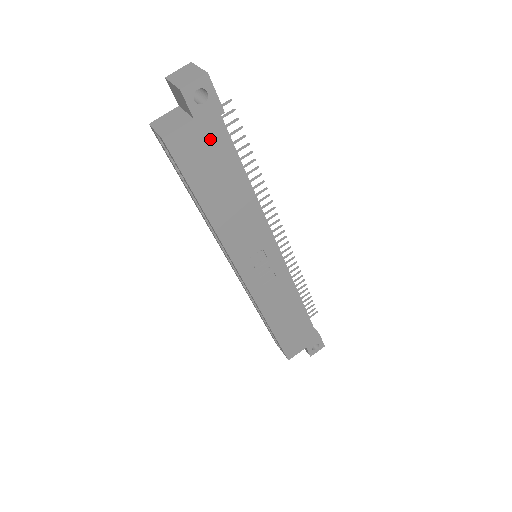
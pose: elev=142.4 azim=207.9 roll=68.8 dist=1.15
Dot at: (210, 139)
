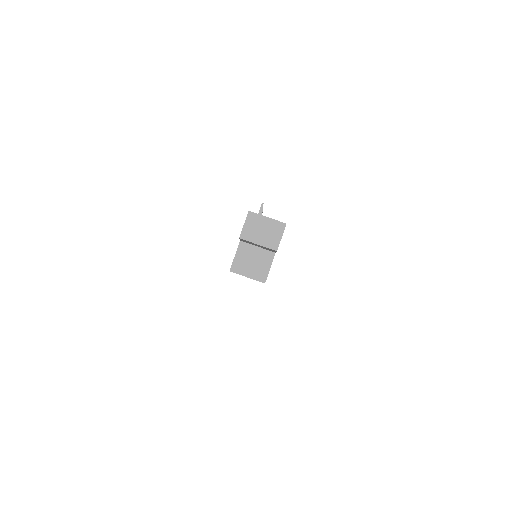
Dot at: occluded
